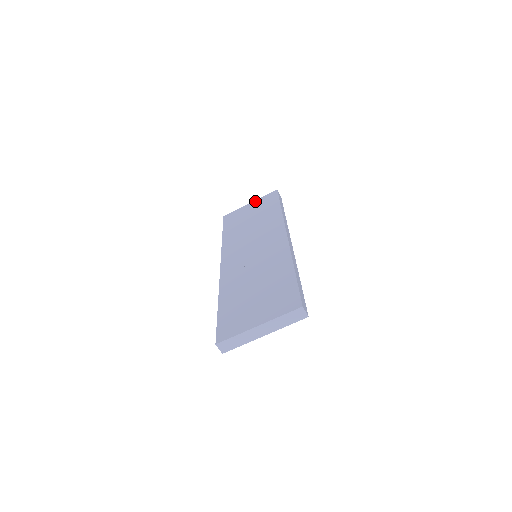
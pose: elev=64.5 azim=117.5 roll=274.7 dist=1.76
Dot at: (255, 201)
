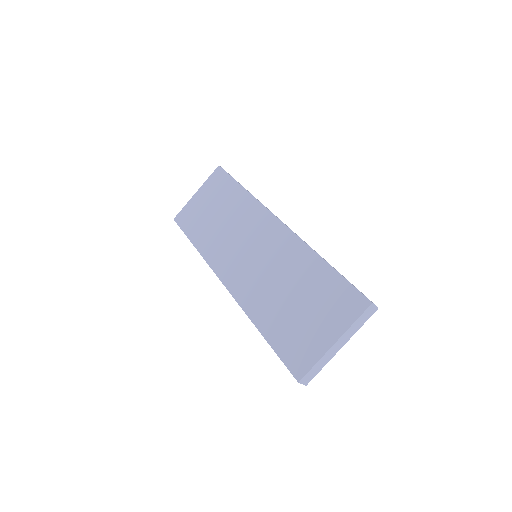
Dot at: (201, 188)
